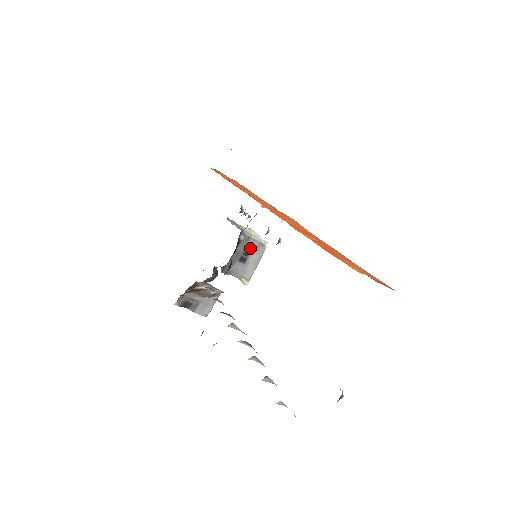
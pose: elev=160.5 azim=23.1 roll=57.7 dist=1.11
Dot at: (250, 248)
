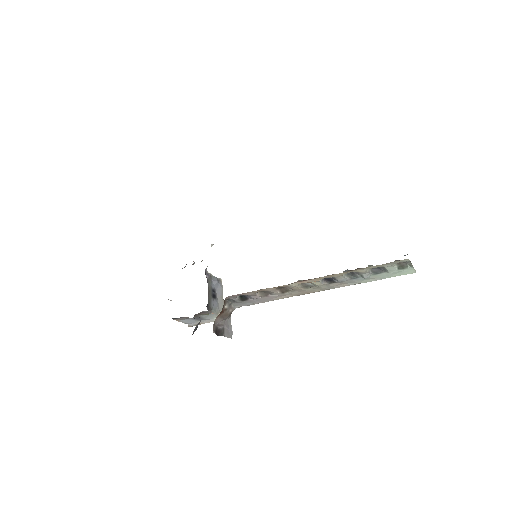
Dot at: (214, 284)
